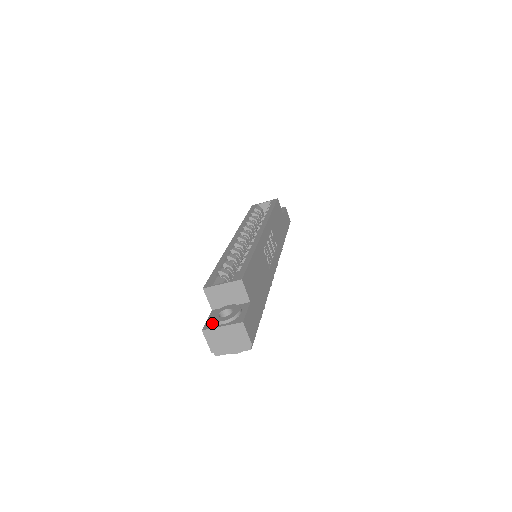
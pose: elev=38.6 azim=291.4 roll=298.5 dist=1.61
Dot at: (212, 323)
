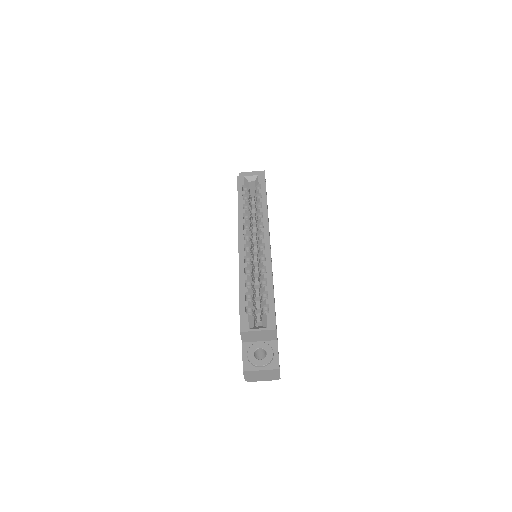
Dot at: (250, 363)
